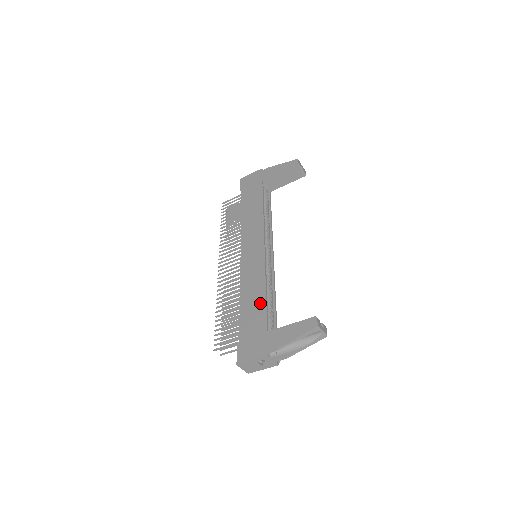
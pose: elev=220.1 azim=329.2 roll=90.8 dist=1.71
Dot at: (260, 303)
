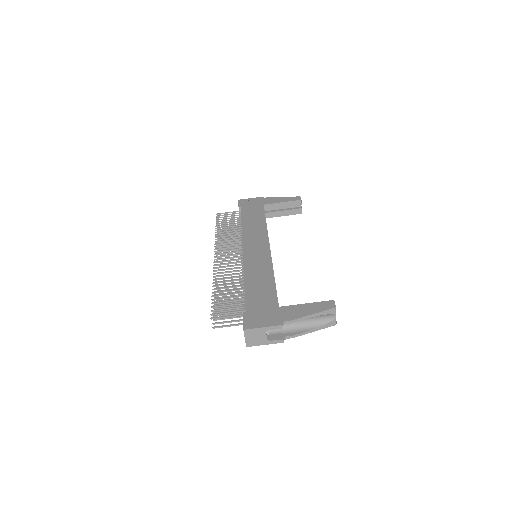
Dot at: (269, 285)
